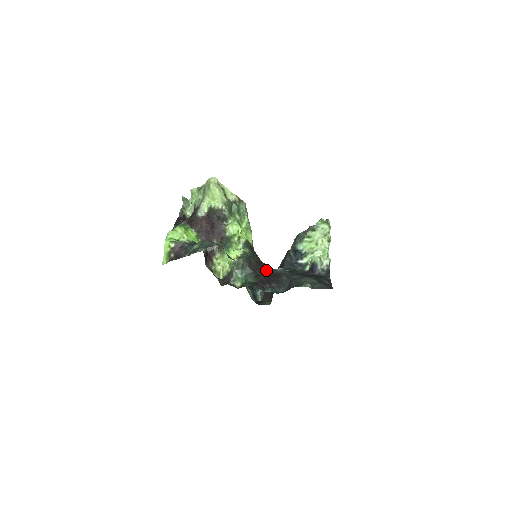
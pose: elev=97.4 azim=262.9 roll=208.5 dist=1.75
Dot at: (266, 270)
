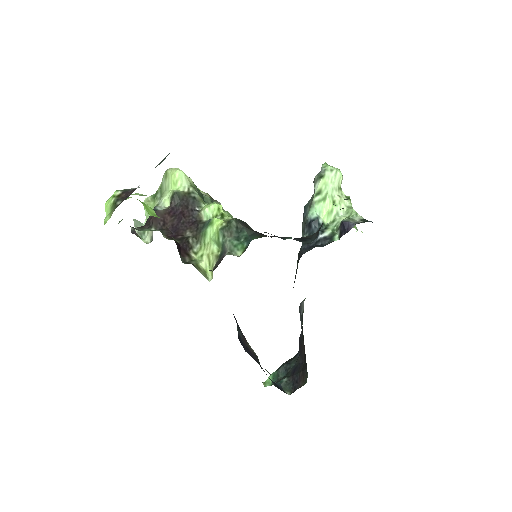
Dot at: occluded
